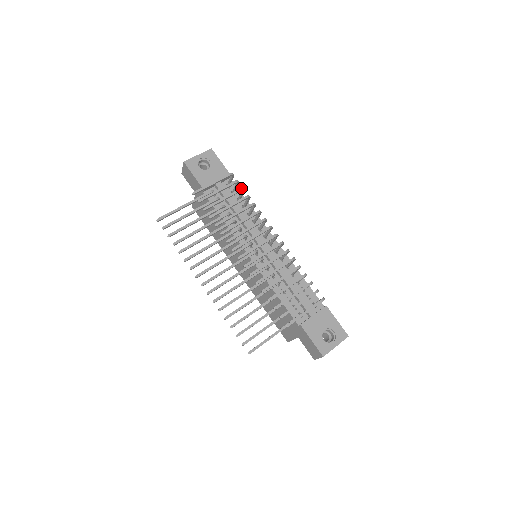
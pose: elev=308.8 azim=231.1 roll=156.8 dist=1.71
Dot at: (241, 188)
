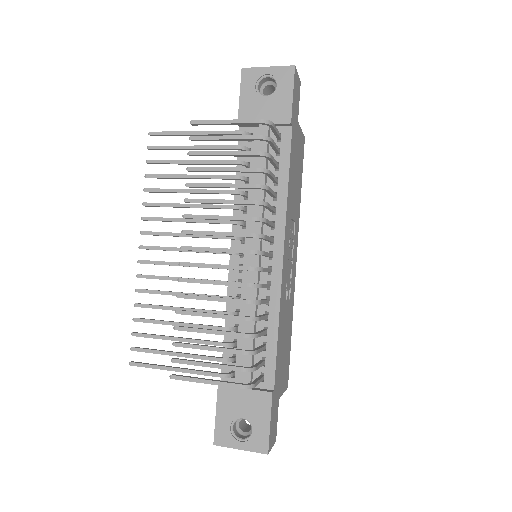
Dot at: occluded
